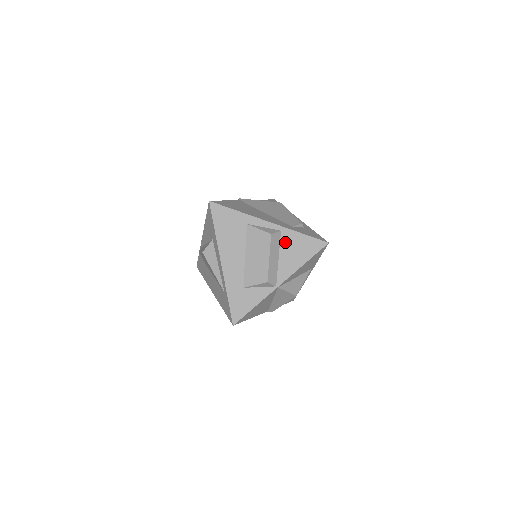
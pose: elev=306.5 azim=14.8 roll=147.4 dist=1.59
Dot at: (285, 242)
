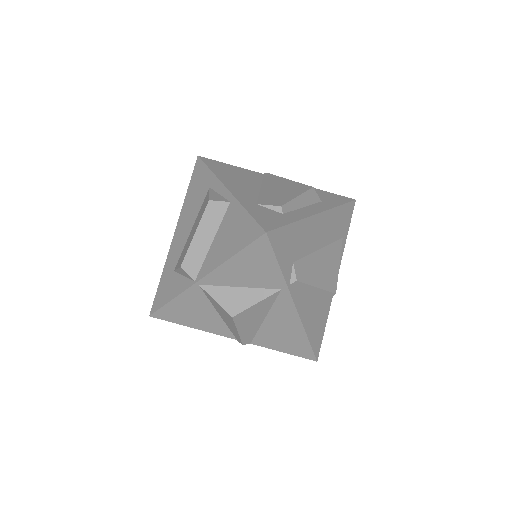
Dot at: (227, 219)
